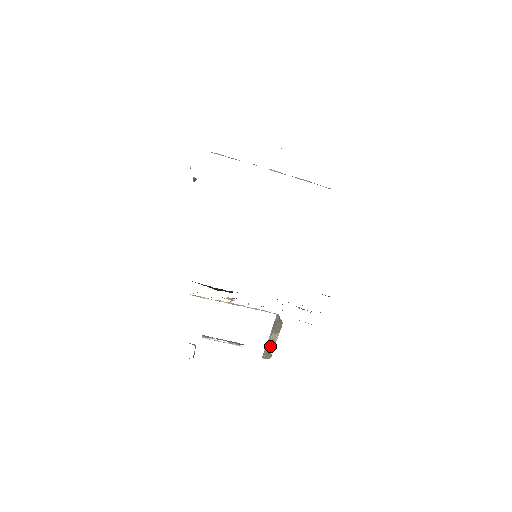
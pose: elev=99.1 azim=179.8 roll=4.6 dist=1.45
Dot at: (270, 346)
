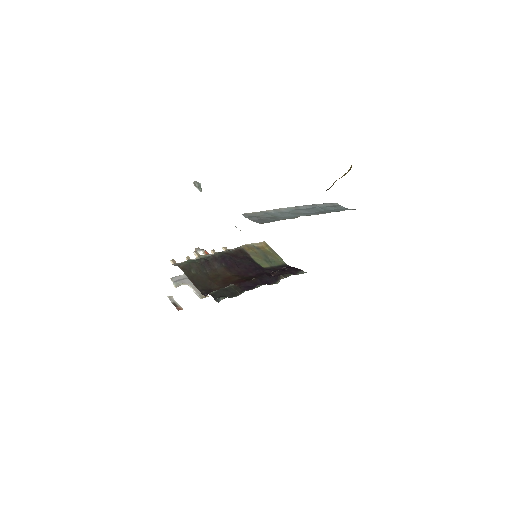
Dot at: occluded
